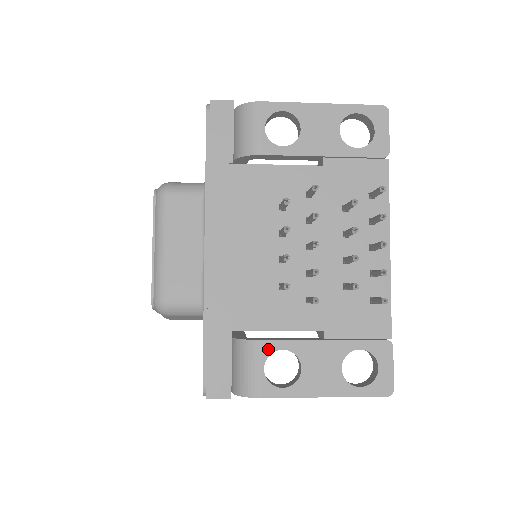
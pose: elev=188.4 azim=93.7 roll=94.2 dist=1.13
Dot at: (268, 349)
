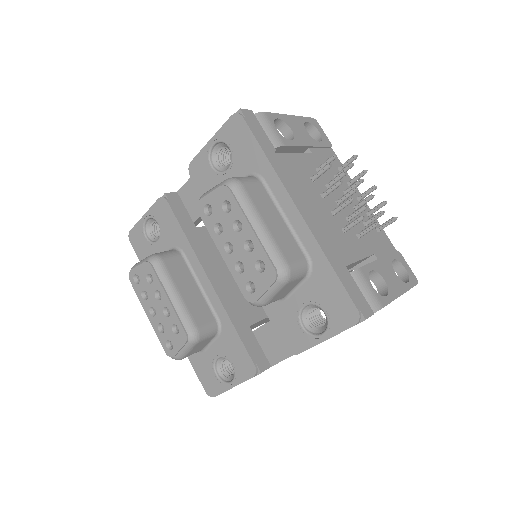
Dot at: (366, 272)
